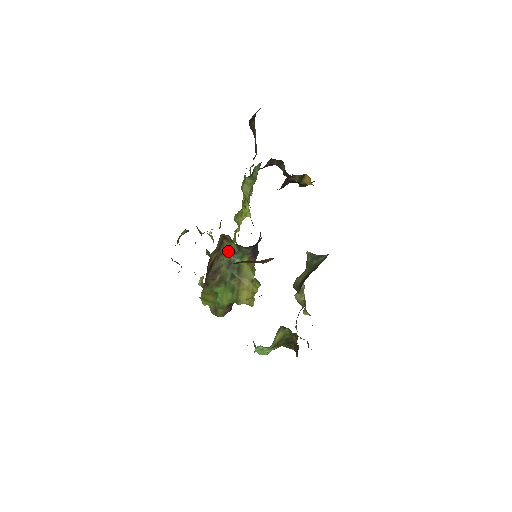
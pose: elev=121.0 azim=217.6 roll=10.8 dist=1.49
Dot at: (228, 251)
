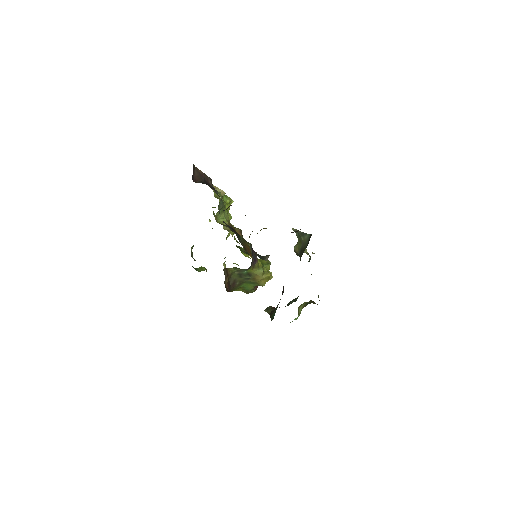
Dot at: (234, 271)
